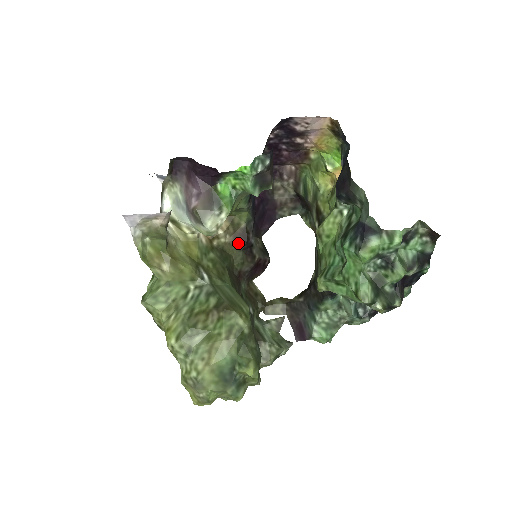
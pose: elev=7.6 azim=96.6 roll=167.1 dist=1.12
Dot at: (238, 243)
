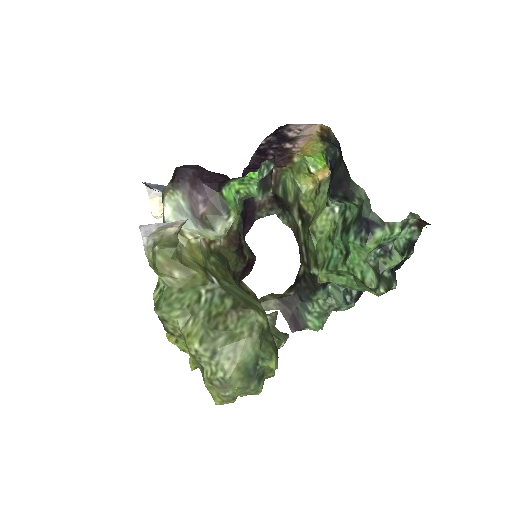
Dot at: (231, 245)
